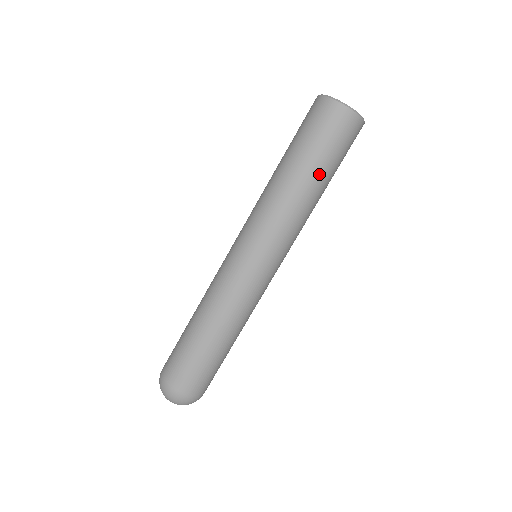
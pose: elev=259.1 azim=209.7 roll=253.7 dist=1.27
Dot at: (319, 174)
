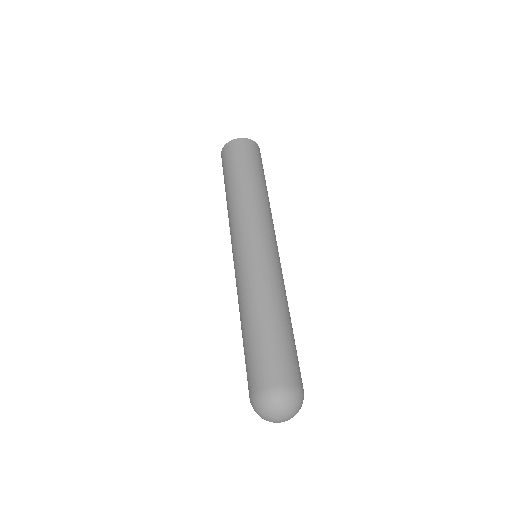
Dot at: (246, 175)
